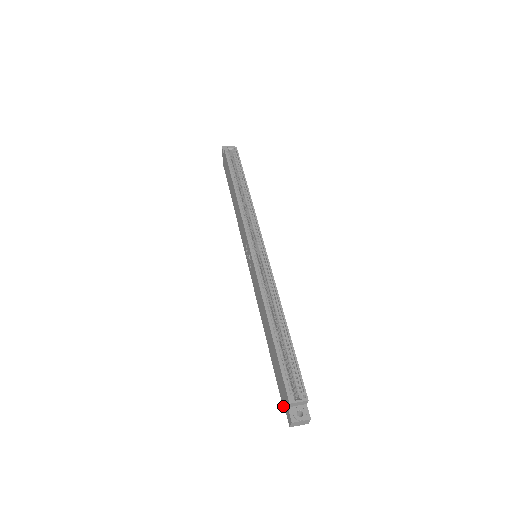
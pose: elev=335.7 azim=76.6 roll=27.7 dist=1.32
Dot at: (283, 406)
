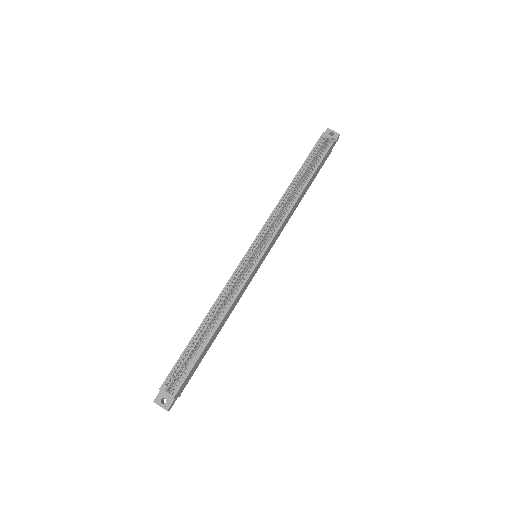
Dot at: occluded
